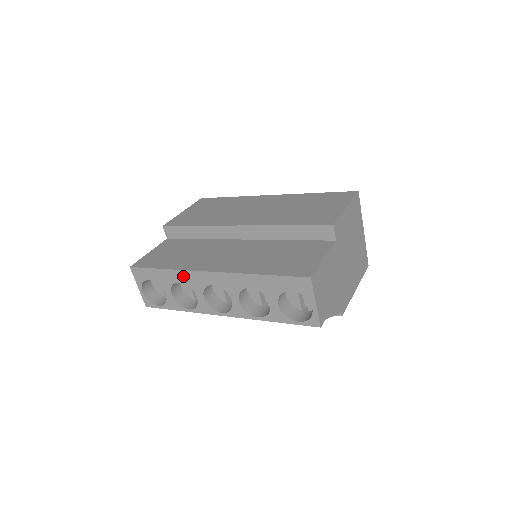
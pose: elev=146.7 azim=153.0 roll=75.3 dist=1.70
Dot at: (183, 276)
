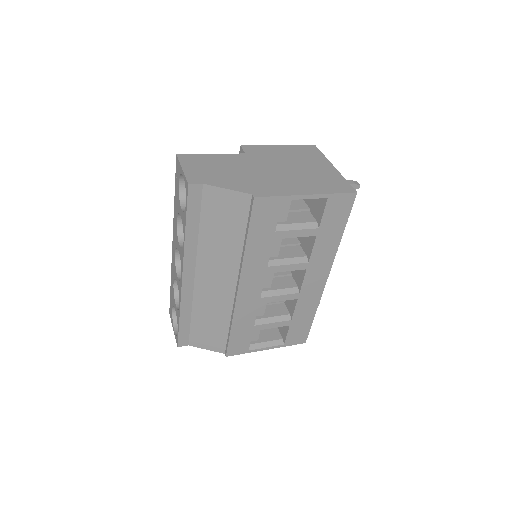
Dot at: (172, 274)
